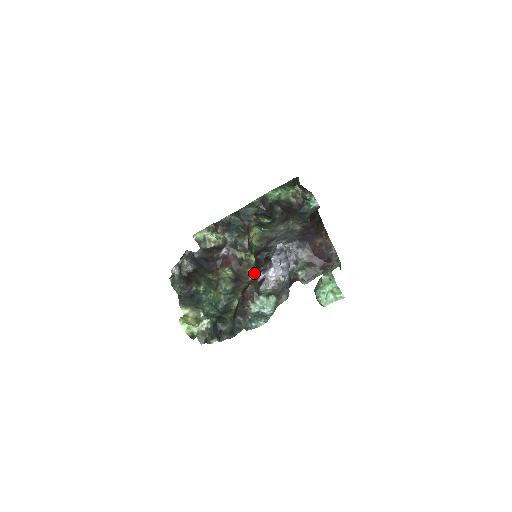
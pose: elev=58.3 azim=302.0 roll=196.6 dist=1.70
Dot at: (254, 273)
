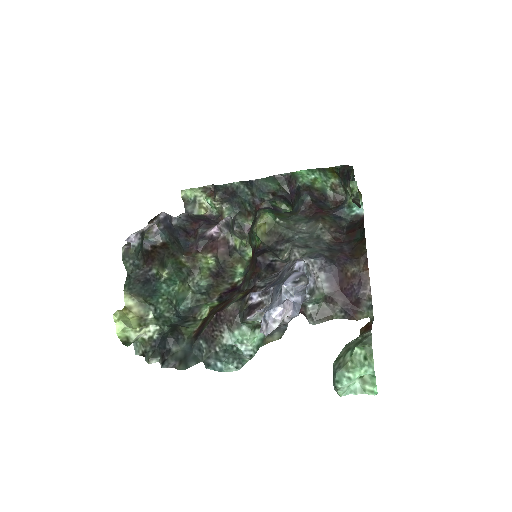
Dot at: (244, 273)
